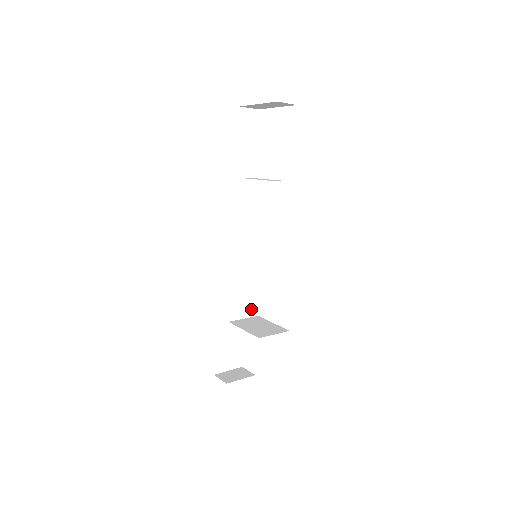
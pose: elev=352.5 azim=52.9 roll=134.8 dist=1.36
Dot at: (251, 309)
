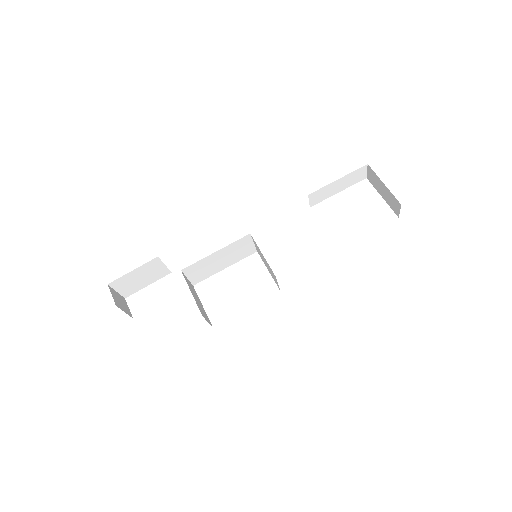
Dot at: (198, 277)
